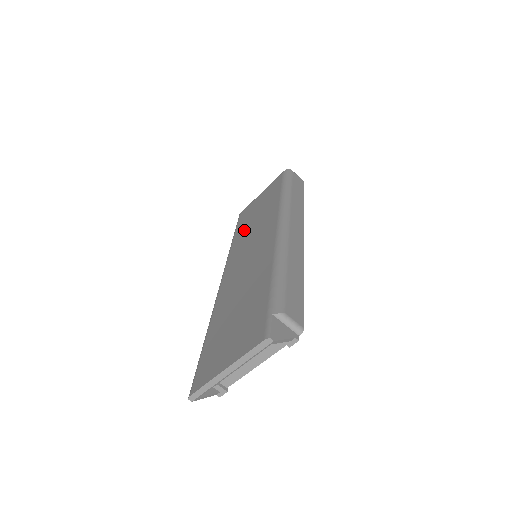
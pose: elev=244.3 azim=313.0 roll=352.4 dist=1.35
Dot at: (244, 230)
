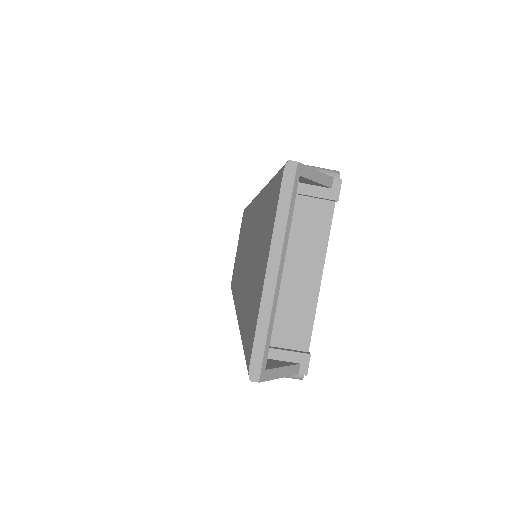
Dot at: (236, 271)
